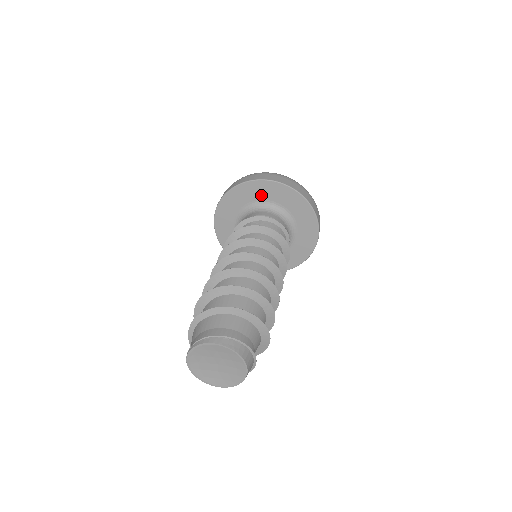
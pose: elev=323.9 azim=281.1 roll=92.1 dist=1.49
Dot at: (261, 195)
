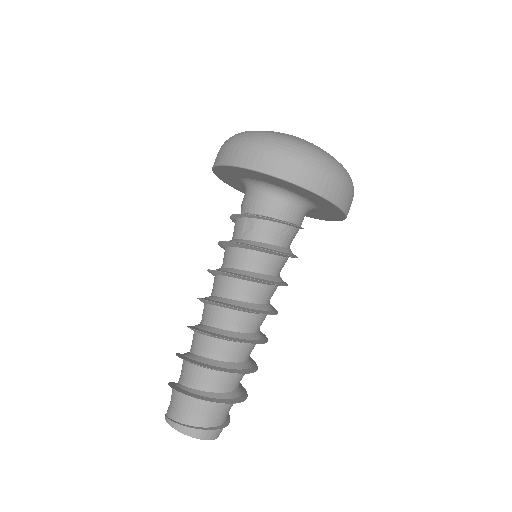
Dot at: (256, 177)
